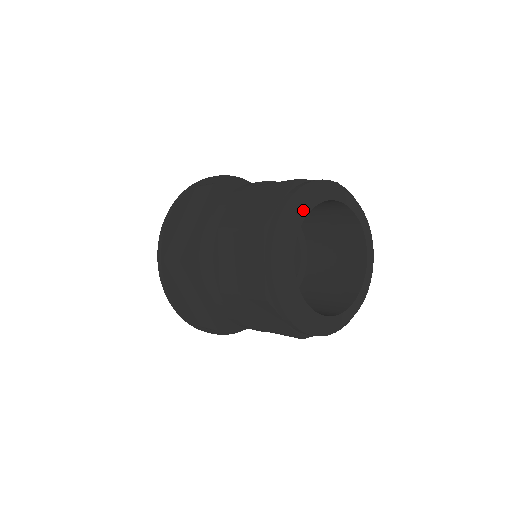
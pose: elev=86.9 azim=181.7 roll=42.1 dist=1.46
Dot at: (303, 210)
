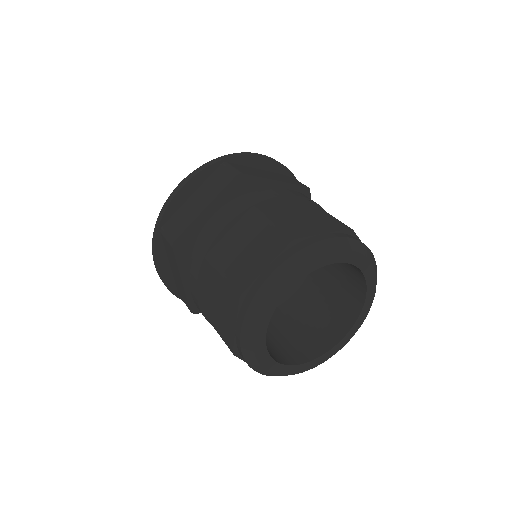
Dot at: (260, 332)
